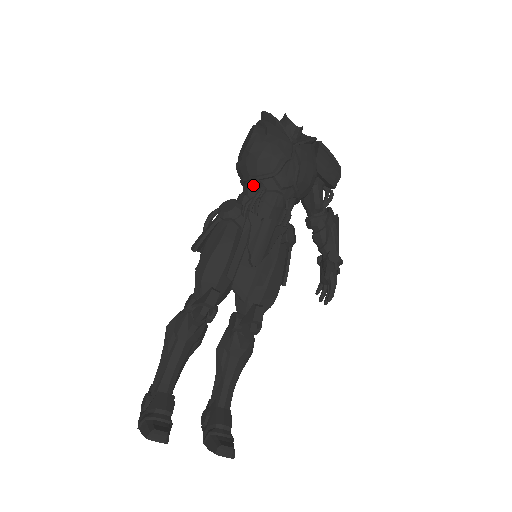
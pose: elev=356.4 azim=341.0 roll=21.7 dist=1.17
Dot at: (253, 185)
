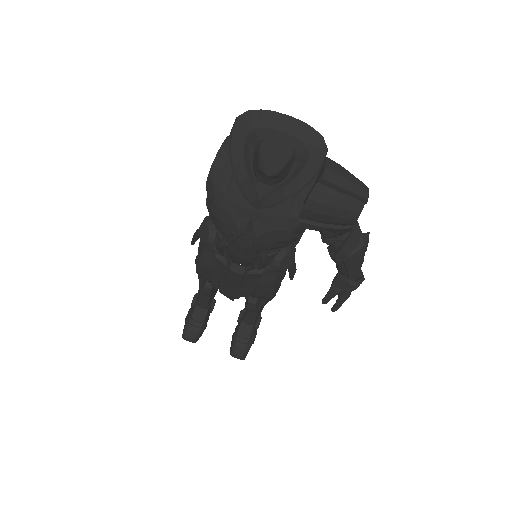
Dot at: occluded
